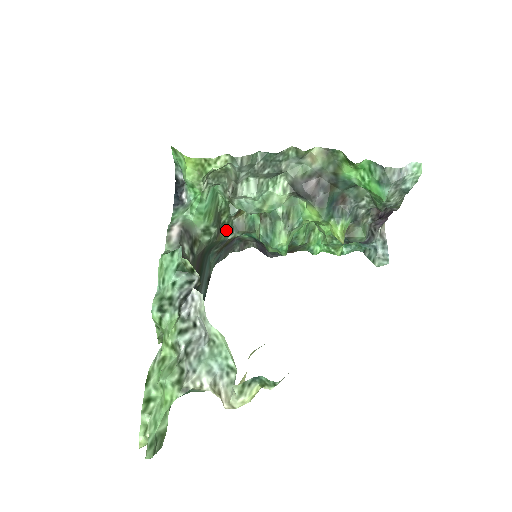
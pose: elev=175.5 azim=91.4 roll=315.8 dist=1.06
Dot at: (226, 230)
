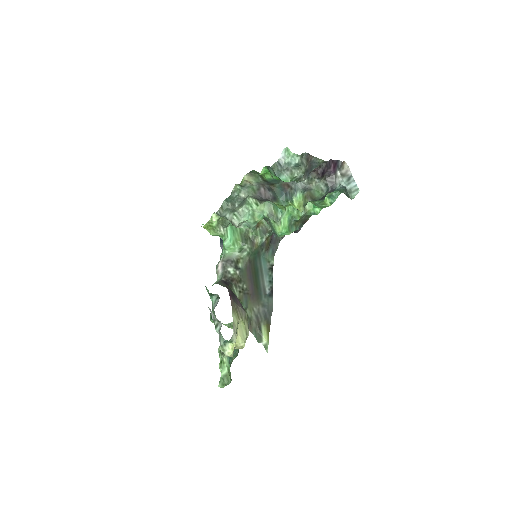
Dot at: (258, 238)
